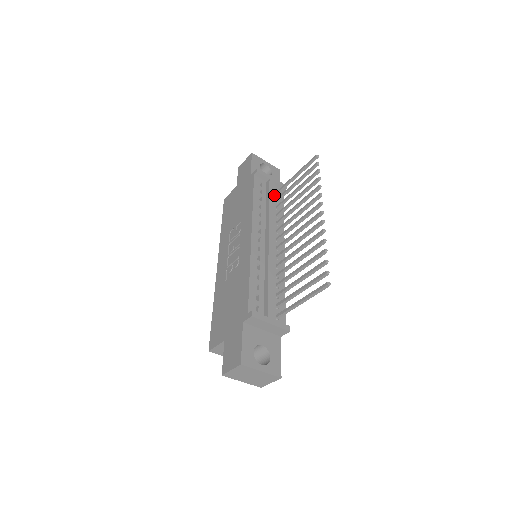
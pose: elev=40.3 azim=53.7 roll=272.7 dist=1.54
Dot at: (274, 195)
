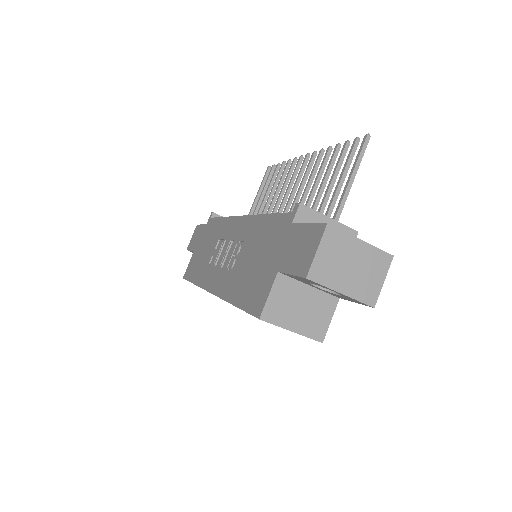
Dot at: occluded
